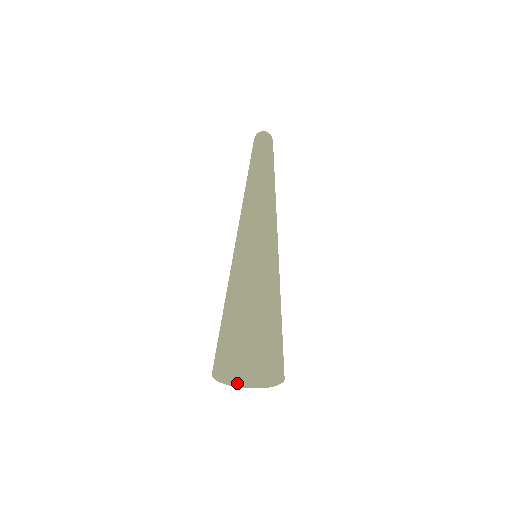
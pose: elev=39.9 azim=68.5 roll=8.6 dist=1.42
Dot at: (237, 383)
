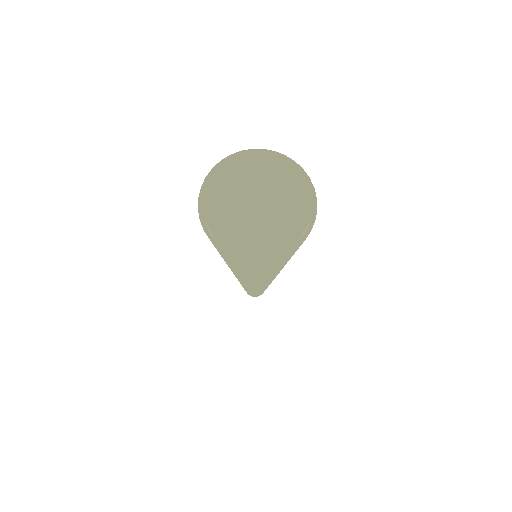
Dot at: (251, 258)
